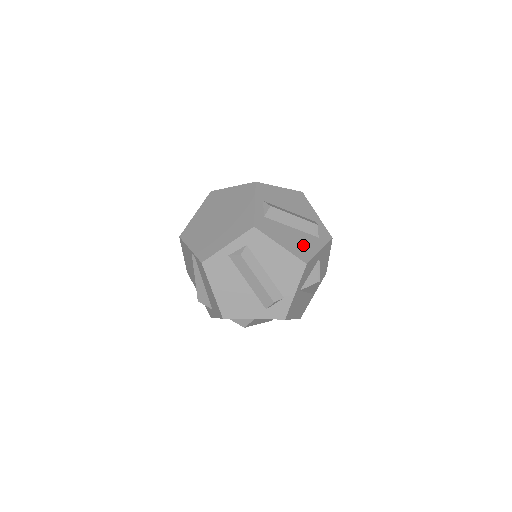
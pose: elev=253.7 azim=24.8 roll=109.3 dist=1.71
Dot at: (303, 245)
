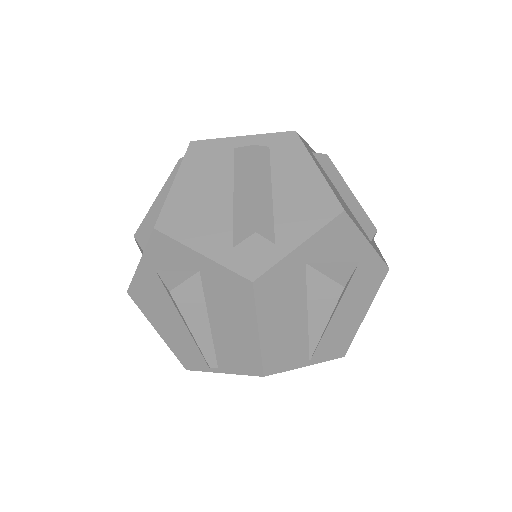
Dot at: (348, 210)
